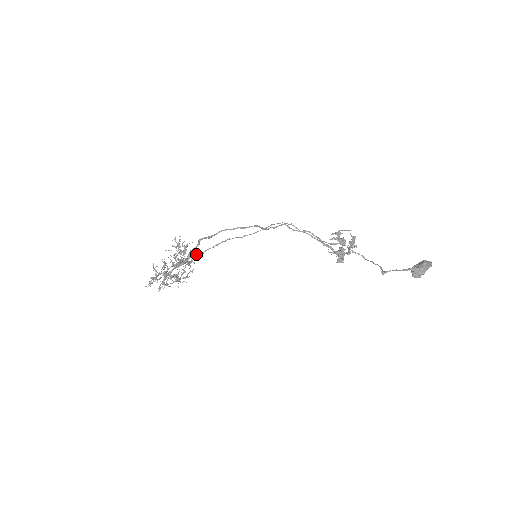
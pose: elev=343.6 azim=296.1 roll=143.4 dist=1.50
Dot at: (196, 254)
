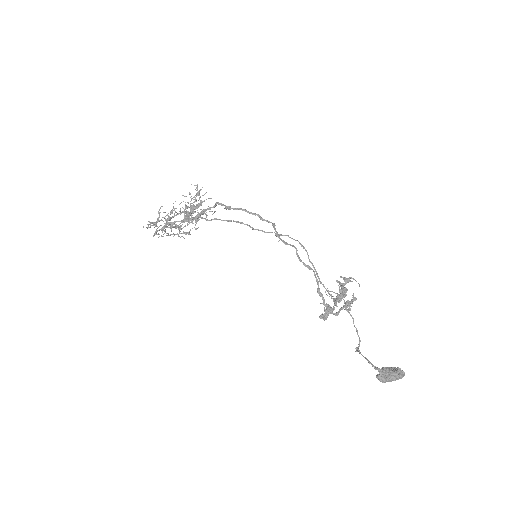
Dot at: (211, 211)
